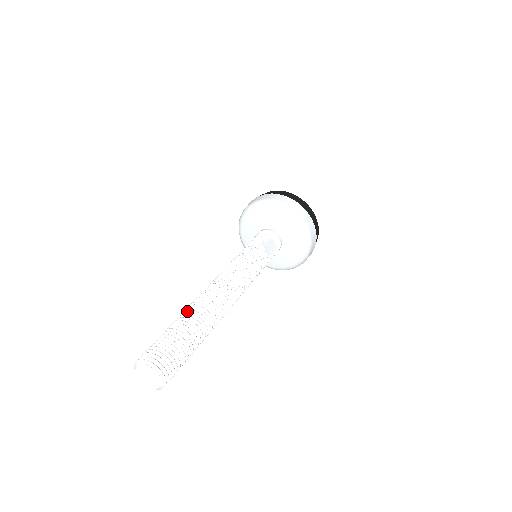
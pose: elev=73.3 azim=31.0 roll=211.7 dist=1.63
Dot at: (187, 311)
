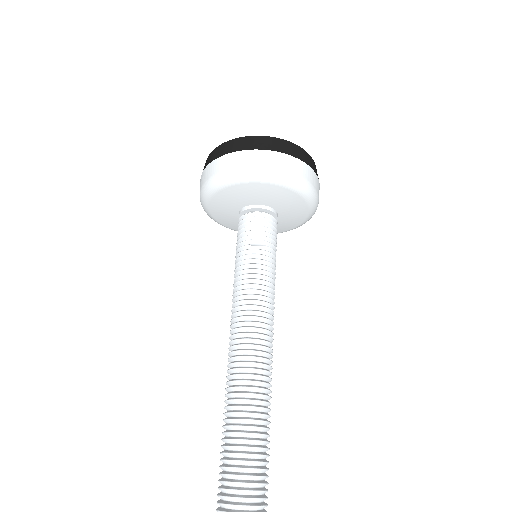
Dot at: occluded
